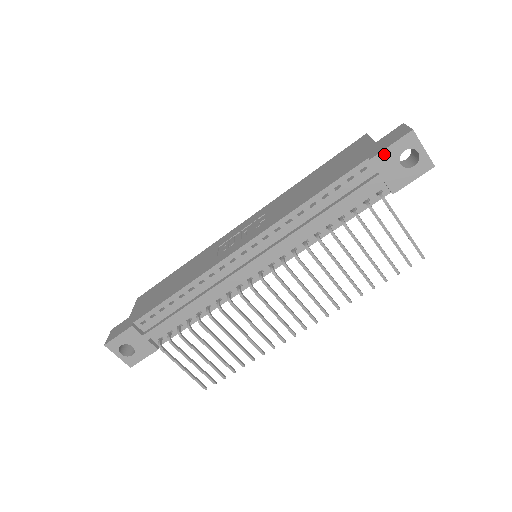
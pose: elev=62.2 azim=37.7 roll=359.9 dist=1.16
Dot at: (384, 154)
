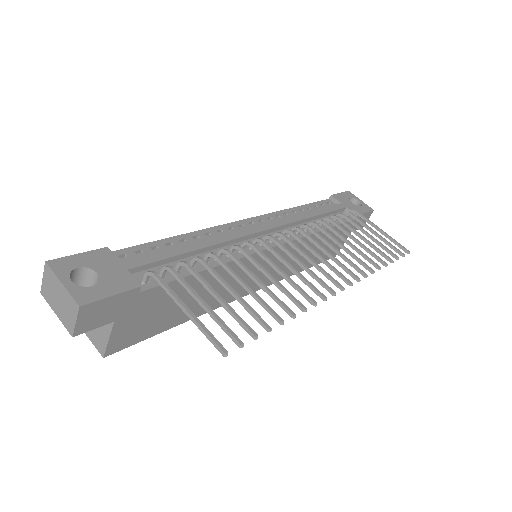
Dot at: (338, 195)
